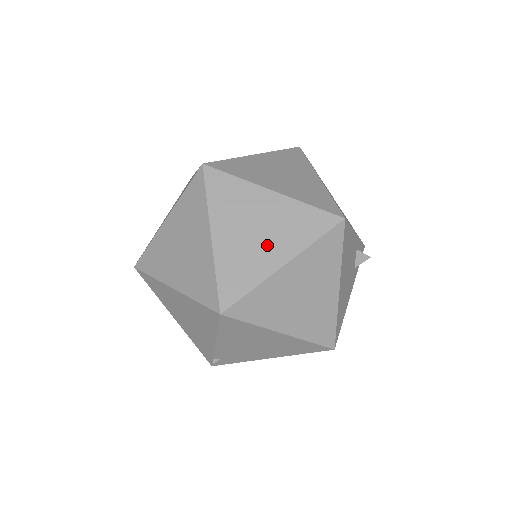
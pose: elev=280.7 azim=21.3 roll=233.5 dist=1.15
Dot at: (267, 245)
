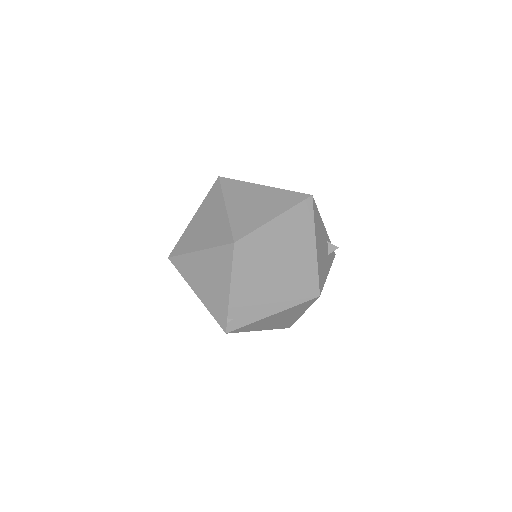
Dot at: (263, 209)
